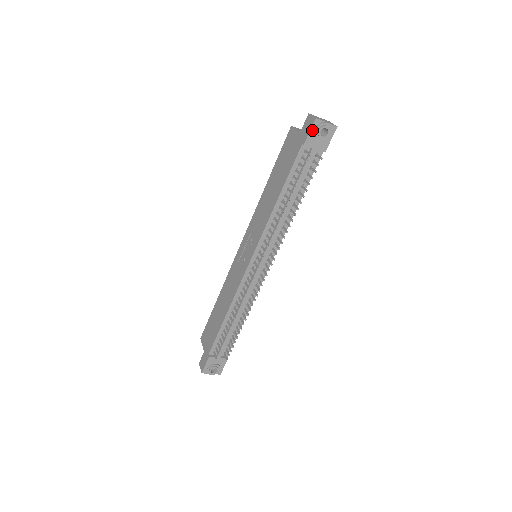
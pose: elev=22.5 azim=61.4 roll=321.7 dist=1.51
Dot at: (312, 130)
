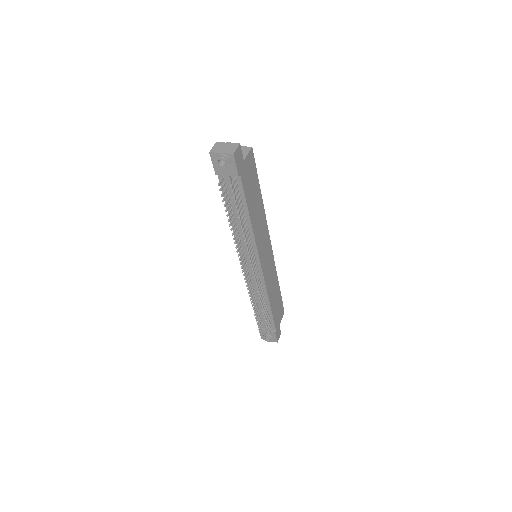
Dot at: (214, 162)
